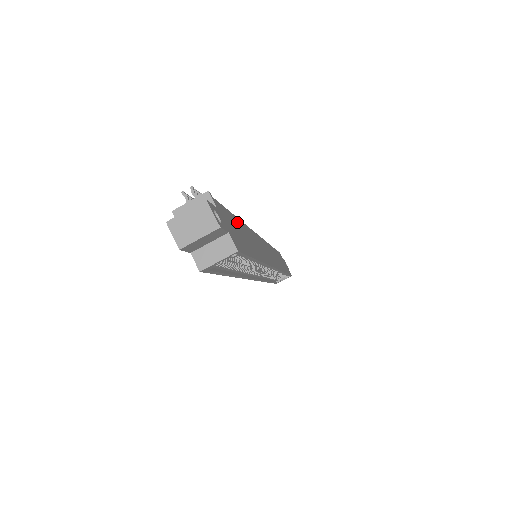
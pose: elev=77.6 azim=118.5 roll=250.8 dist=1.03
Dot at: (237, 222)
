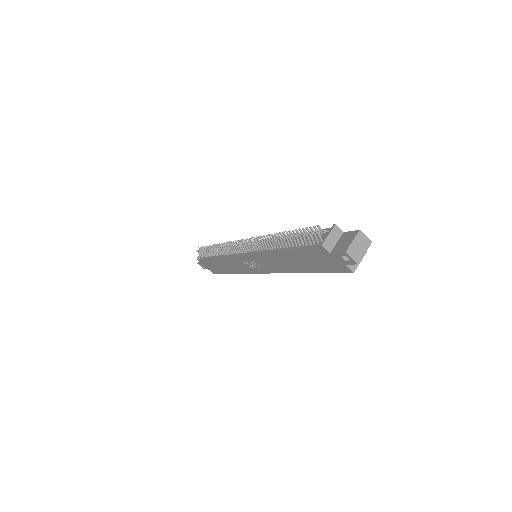
Dot at: occluded
